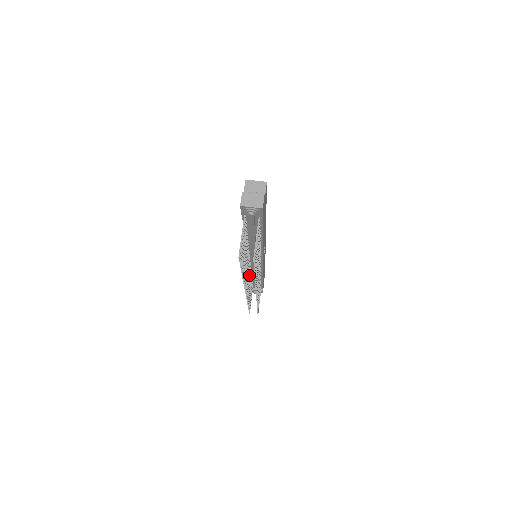
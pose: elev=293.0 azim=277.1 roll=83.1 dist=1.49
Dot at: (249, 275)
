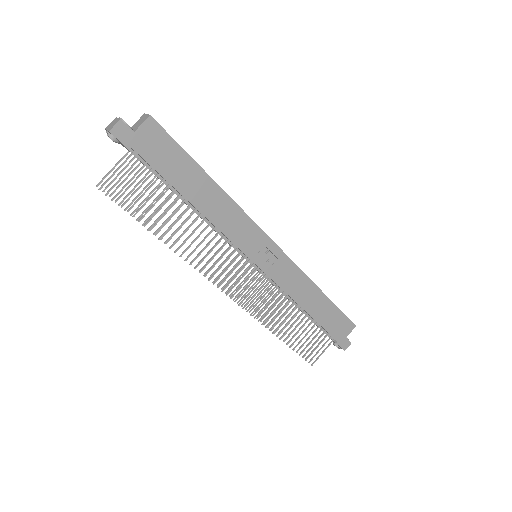
Dot at: (251, 279)
